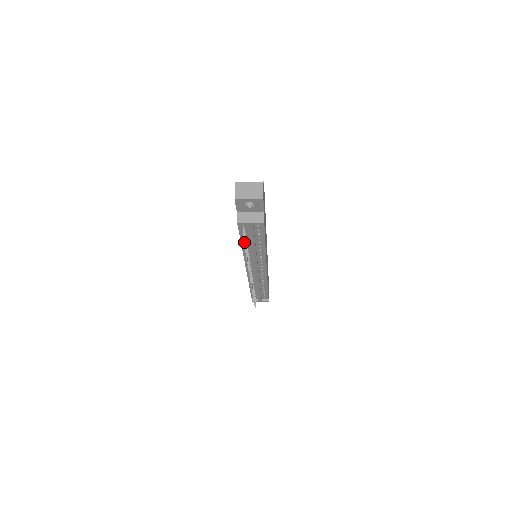
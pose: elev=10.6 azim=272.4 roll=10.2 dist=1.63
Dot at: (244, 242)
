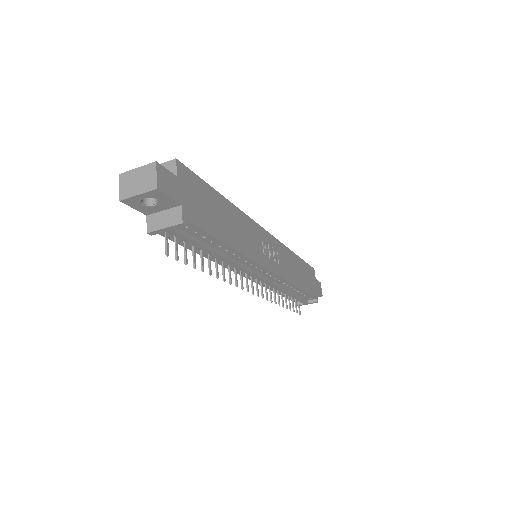
Dot at: (175, 256)
